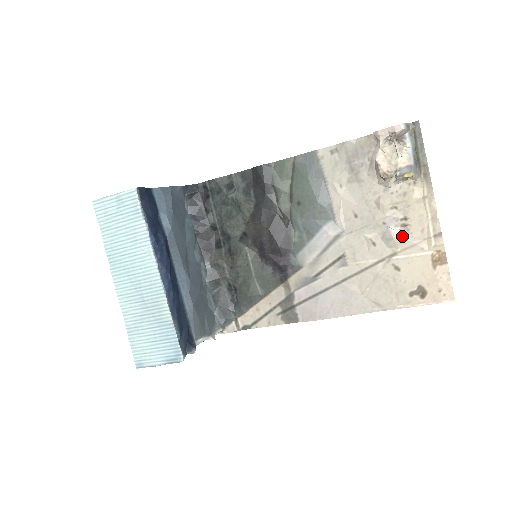
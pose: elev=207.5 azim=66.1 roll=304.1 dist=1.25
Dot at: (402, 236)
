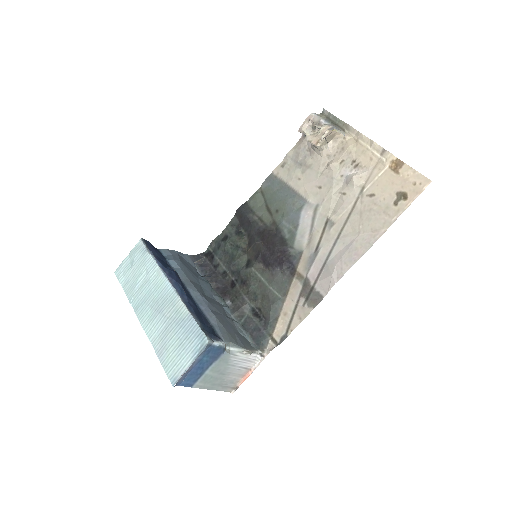
Dot at: (359, 173)
